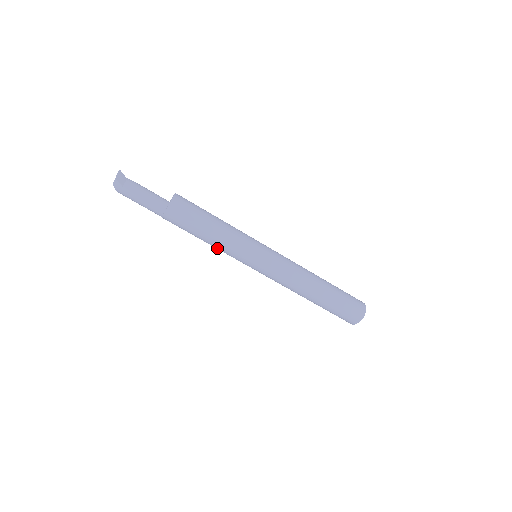
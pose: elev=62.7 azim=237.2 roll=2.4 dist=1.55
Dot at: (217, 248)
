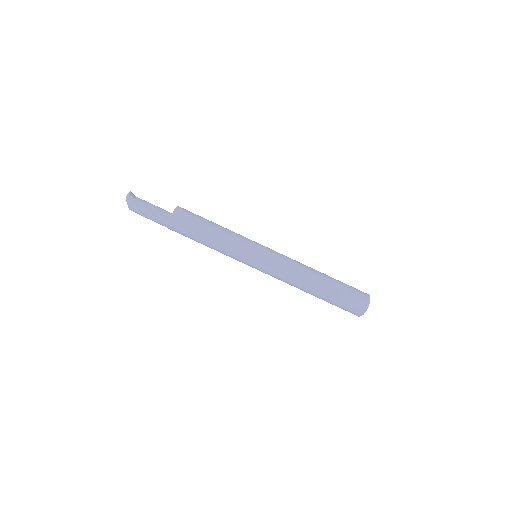
Dot at: (220, 246)
